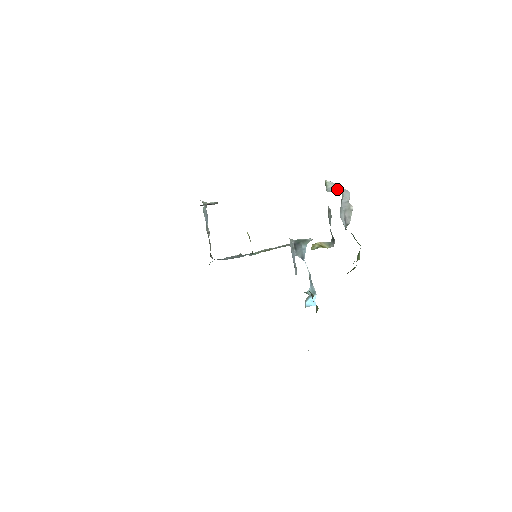
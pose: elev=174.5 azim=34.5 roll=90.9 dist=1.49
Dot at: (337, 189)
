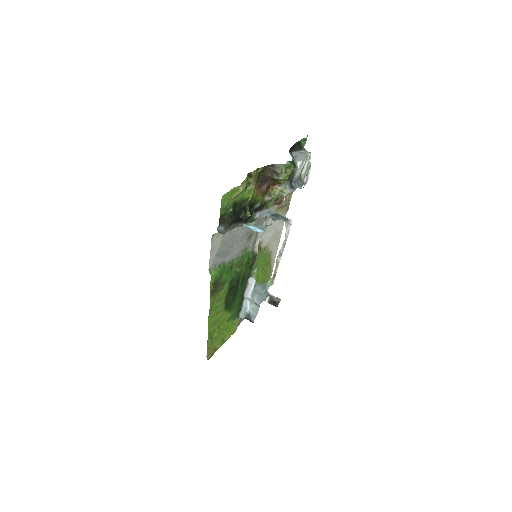
Dot at: occluded
